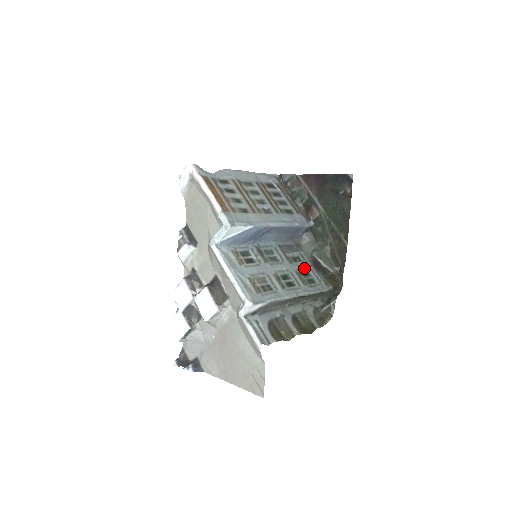
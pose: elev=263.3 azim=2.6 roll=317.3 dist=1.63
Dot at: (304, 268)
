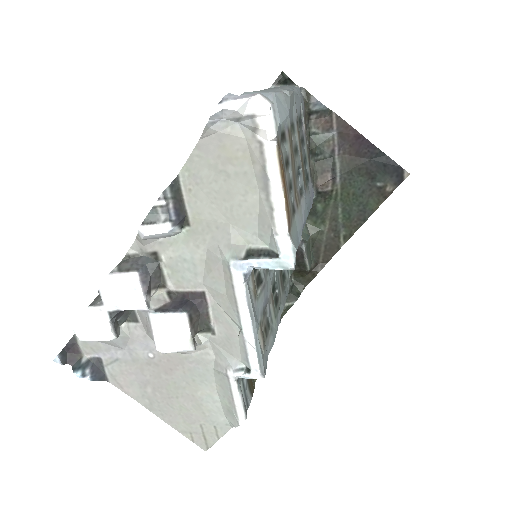
Dot at: occluded
